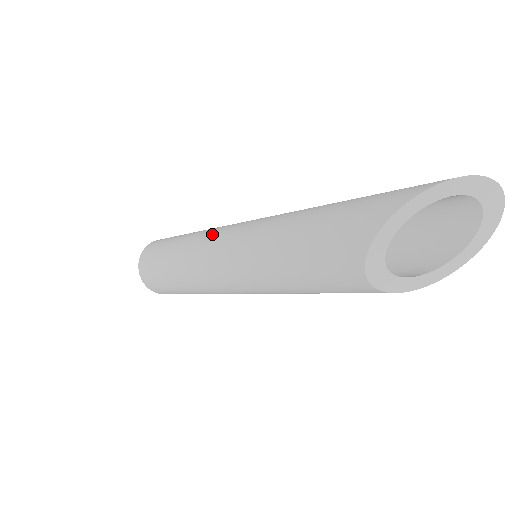
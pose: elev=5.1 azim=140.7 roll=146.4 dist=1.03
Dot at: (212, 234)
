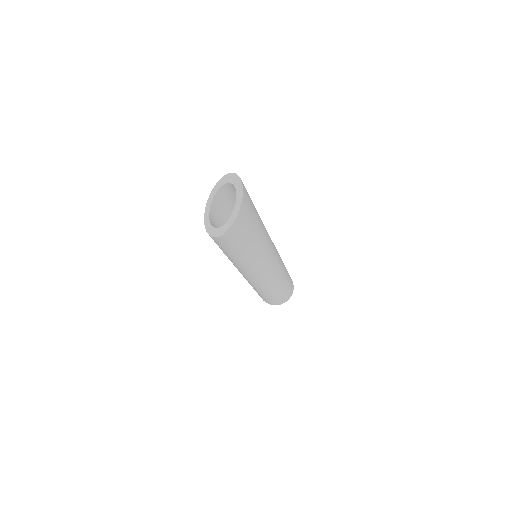
Dot at: occluded
